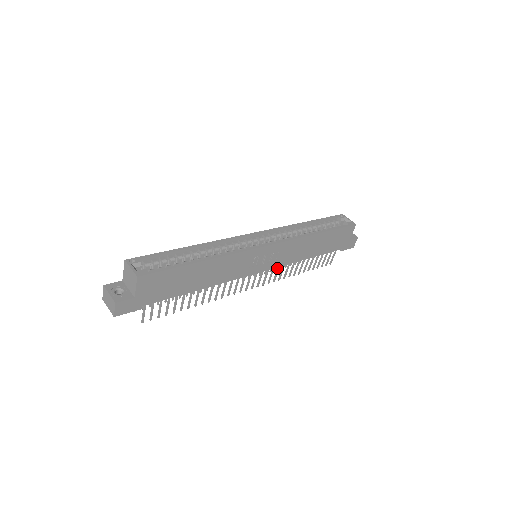
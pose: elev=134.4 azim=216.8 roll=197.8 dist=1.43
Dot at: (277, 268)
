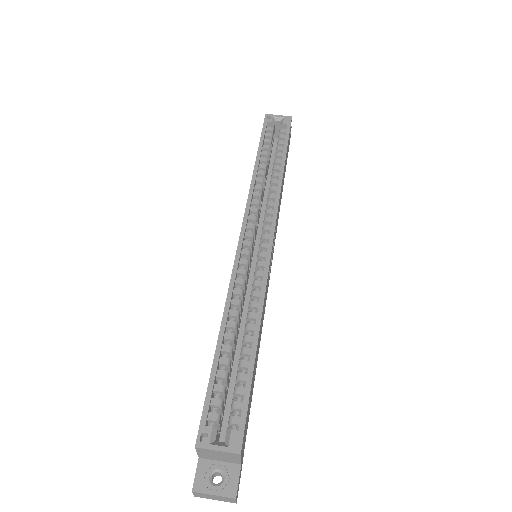
Dot at: occluded
